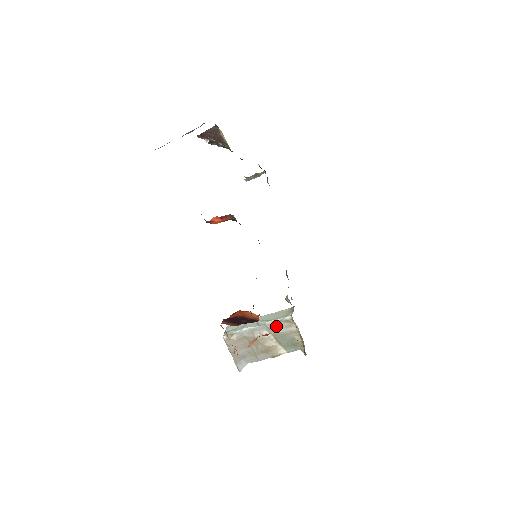
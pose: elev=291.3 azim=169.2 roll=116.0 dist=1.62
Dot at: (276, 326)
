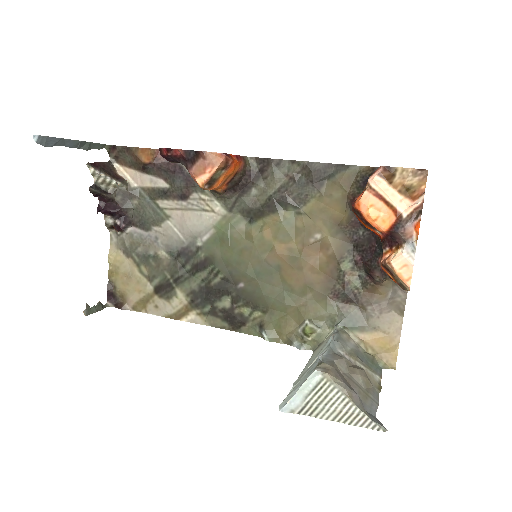
Dot at: (341, 340)
